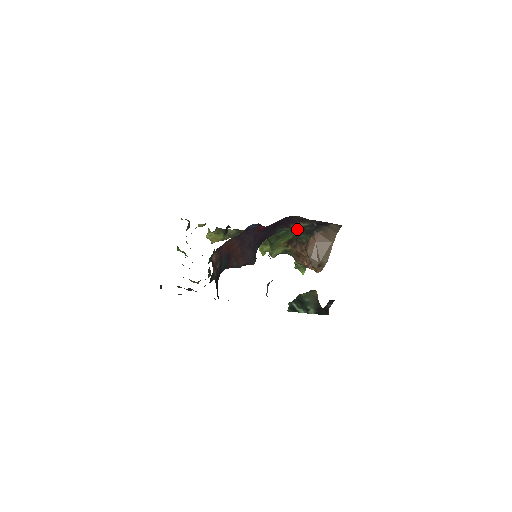
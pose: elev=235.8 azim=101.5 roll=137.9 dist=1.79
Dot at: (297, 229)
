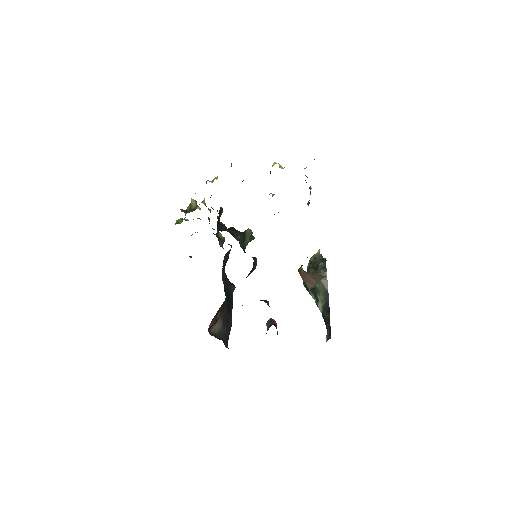
Dot at: occluded
